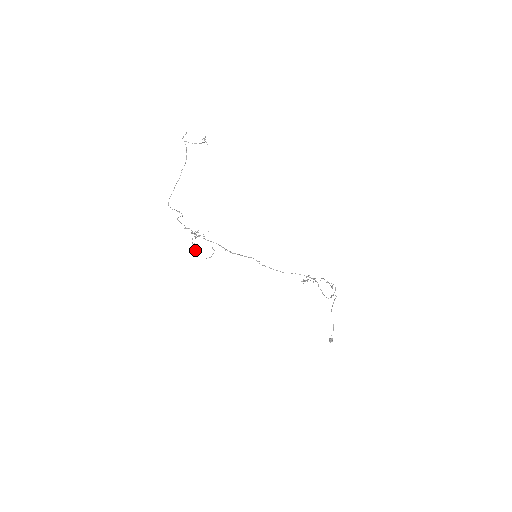
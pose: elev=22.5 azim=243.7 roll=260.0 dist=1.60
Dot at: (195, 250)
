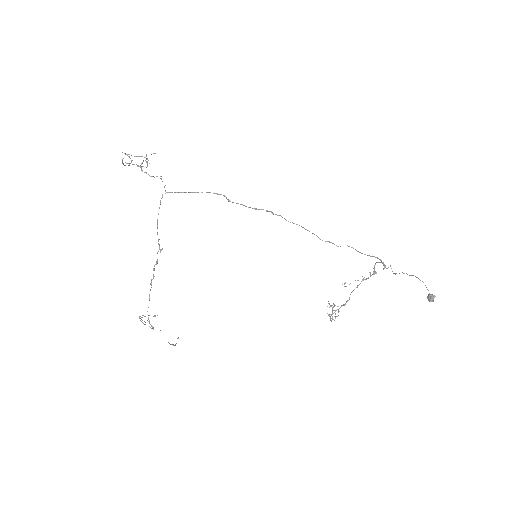
Dot at: (149, 326)
